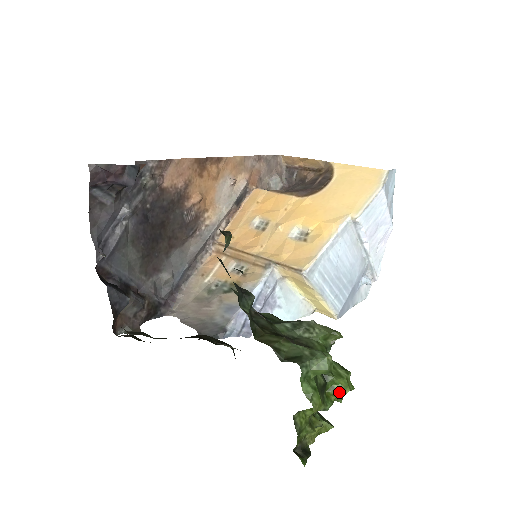
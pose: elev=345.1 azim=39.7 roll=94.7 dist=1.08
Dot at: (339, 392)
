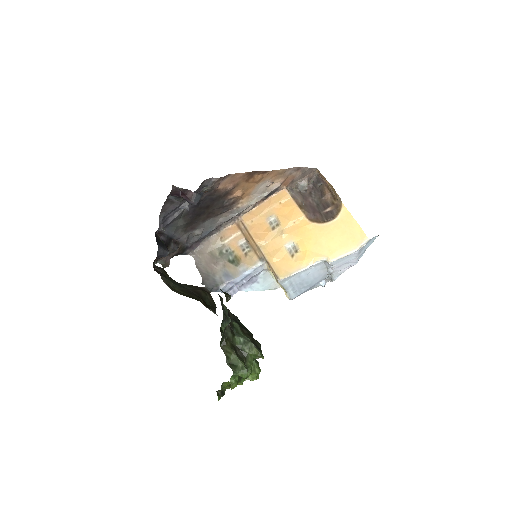
Dot at: (250, 378)
